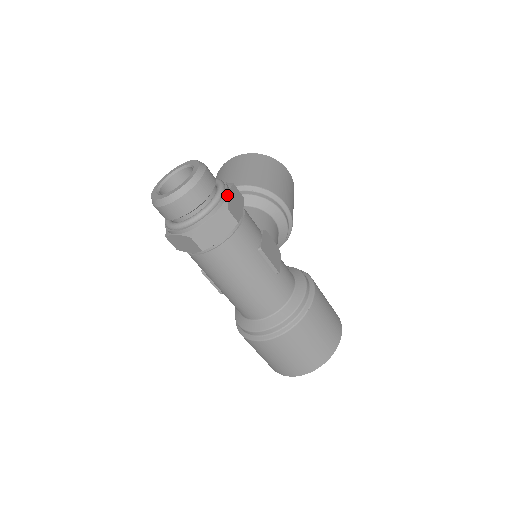
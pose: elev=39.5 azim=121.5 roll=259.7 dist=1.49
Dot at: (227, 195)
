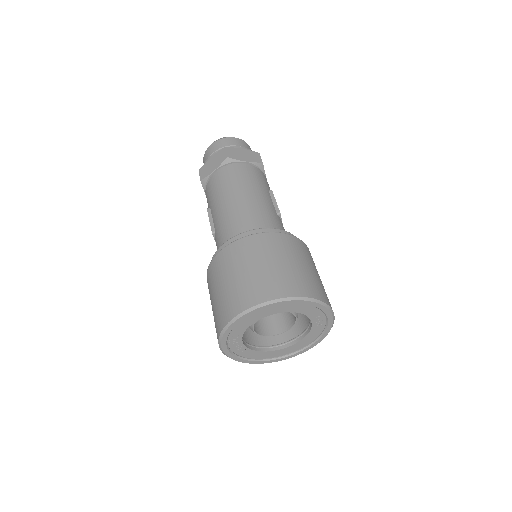
Dot at: occluded
